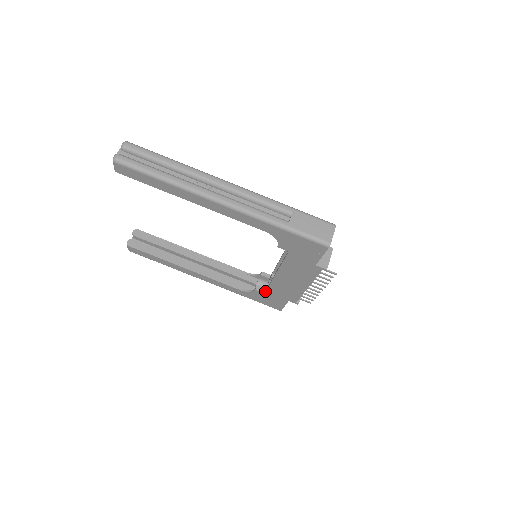
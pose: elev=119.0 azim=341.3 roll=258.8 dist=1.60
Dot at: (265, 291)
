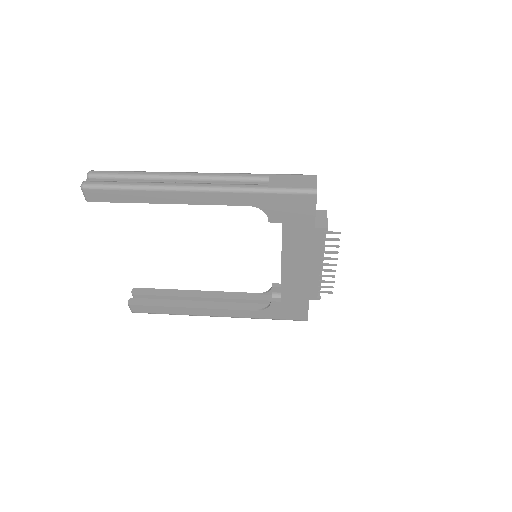
Dot at: (281, 298)
